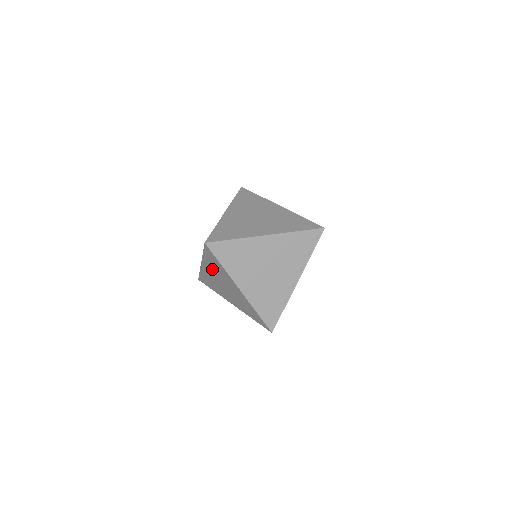
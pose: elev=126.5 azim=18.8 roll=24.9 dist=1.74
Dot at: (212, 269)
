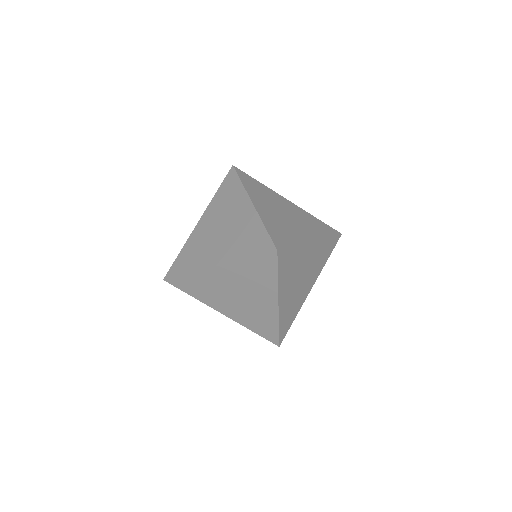
Dot at: (239, 276)
